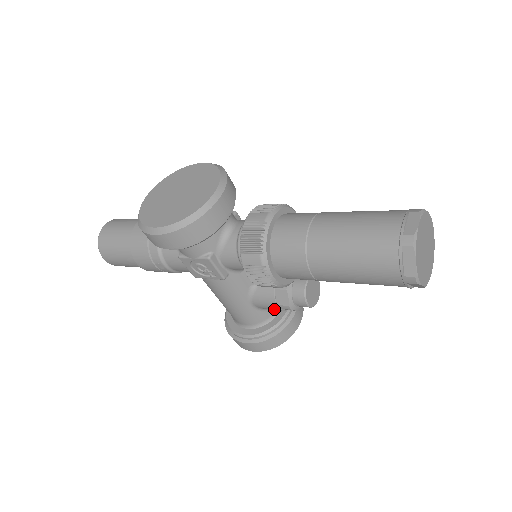
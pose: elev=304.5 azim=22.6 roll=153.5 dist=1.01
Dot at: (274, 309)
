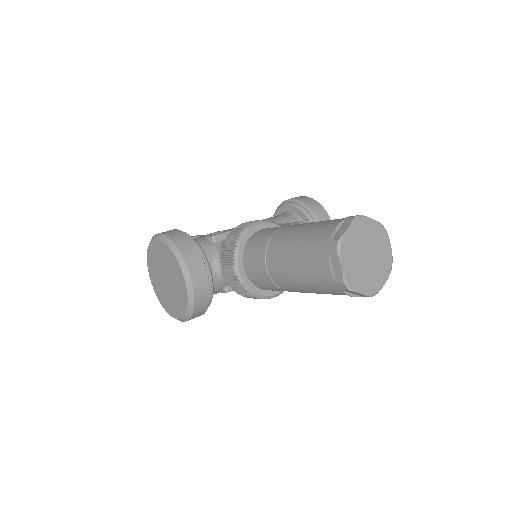
Dot at: occluded
